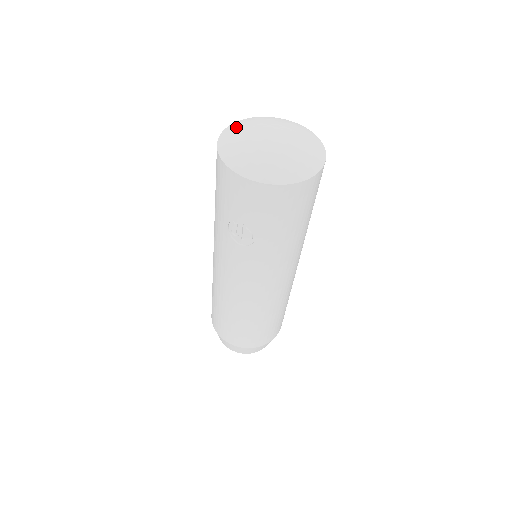
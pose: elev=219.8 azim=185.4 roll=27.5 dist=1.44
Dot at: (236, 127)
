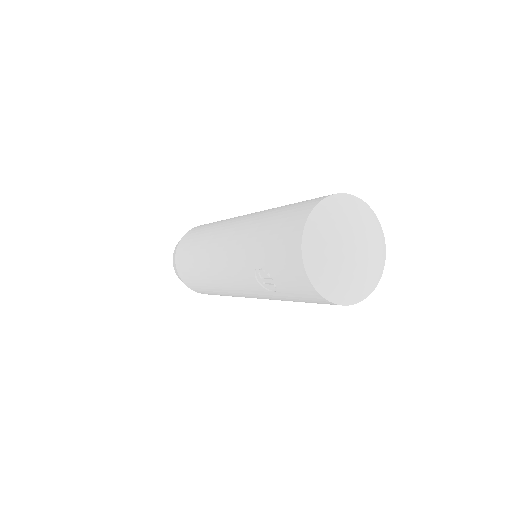
Dot at: (333, 209)
